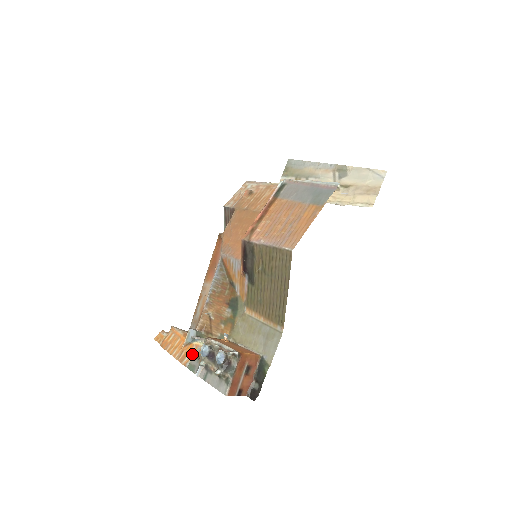
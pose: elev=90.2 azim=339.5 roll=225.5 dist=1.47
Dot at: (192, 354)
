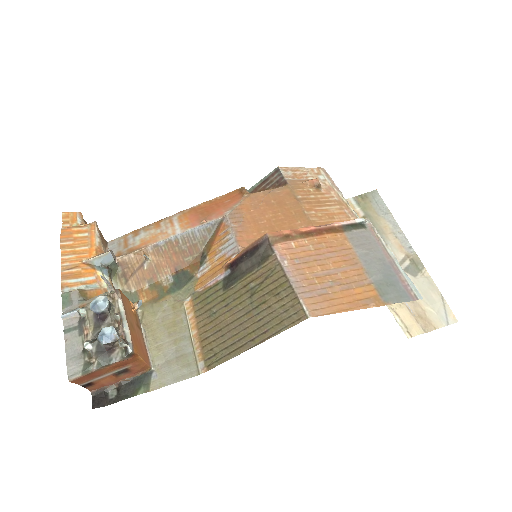
Dot at: (83, 283)
